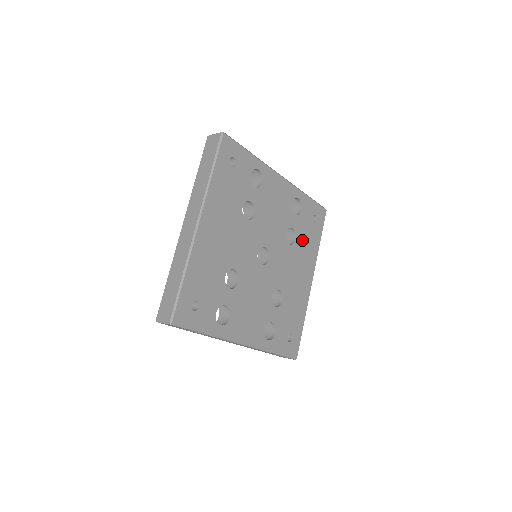
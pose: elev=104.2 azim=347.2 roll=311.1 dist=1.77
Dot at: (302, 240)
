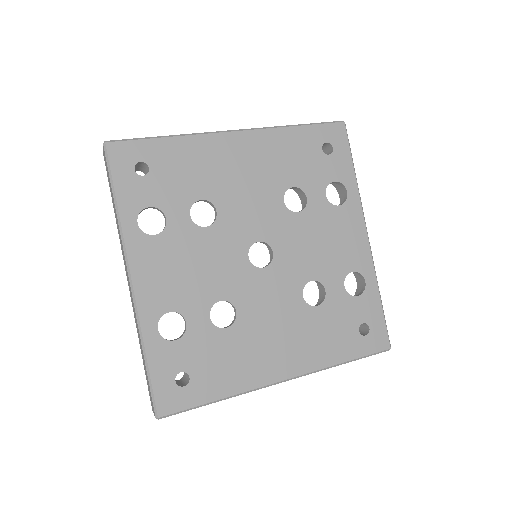
Dot at: (324, 320)
